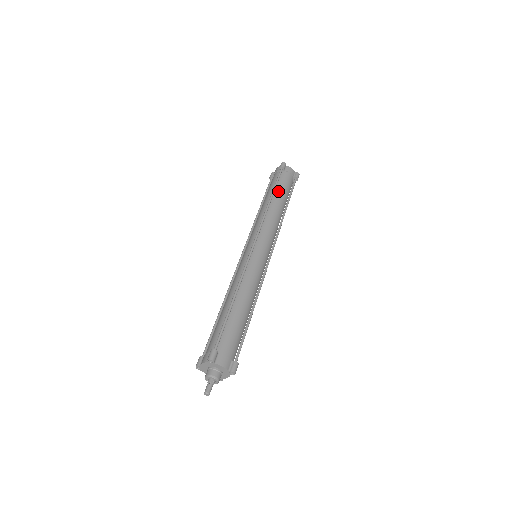
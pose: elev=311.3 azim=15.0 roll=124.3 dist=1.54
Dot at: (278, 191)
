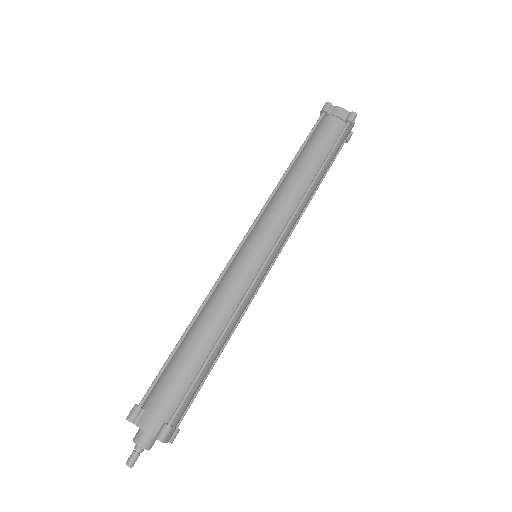
Dot at: (327, 163)
